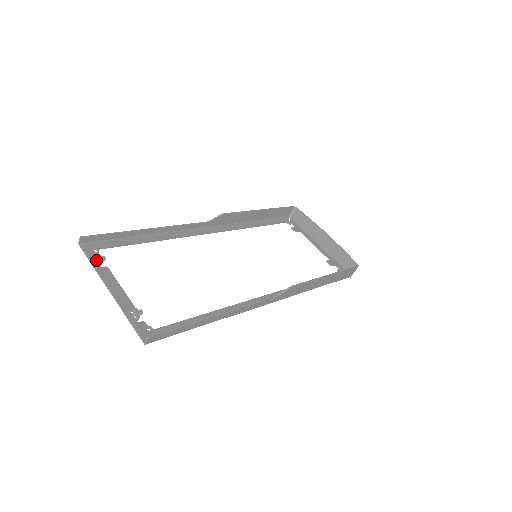
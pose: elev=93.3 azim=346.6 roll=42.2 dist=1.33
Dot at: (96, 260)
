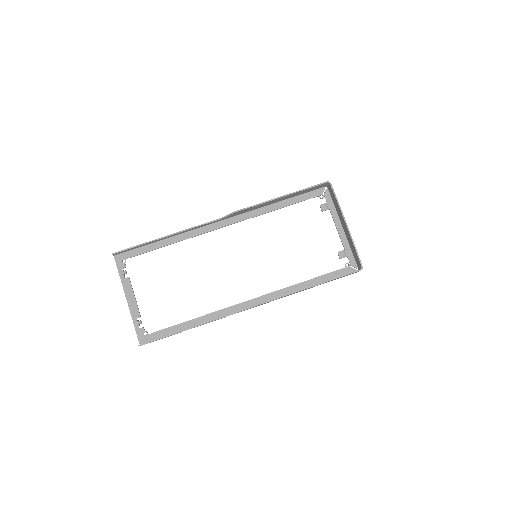
Dot at: (122, 271)
